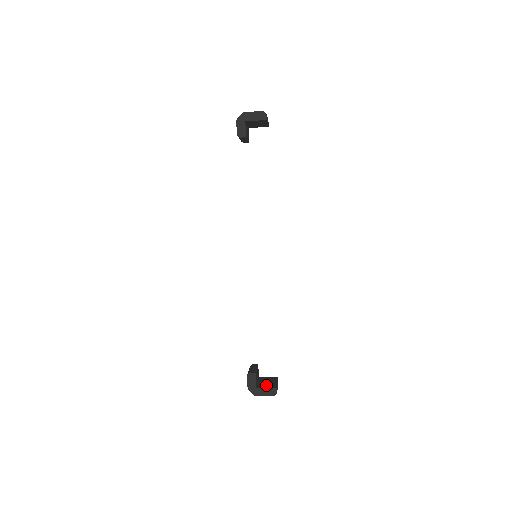
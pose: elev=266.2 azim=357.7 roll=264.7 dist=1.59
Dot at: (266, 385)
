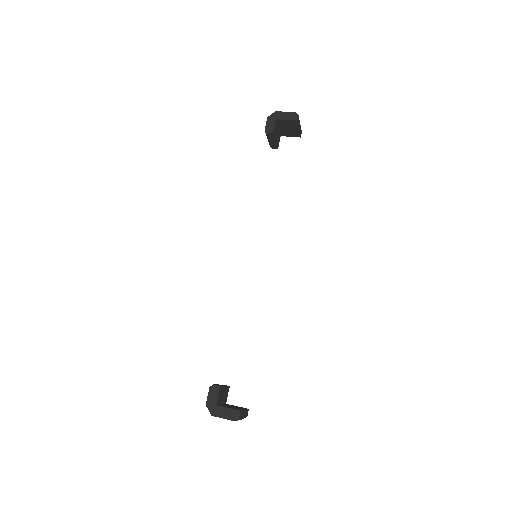
Dot at: (229, 407)
